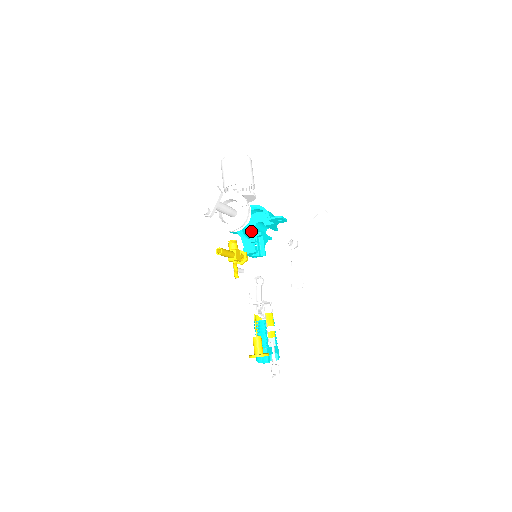
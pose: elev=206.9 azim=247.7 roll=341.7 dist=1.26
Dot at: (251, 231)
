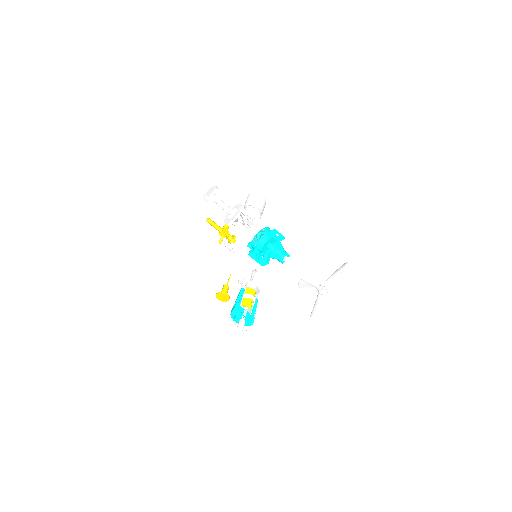
Dot at: (264, 249)
